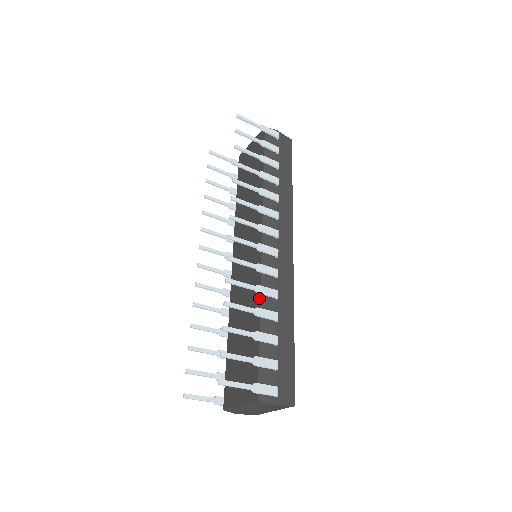
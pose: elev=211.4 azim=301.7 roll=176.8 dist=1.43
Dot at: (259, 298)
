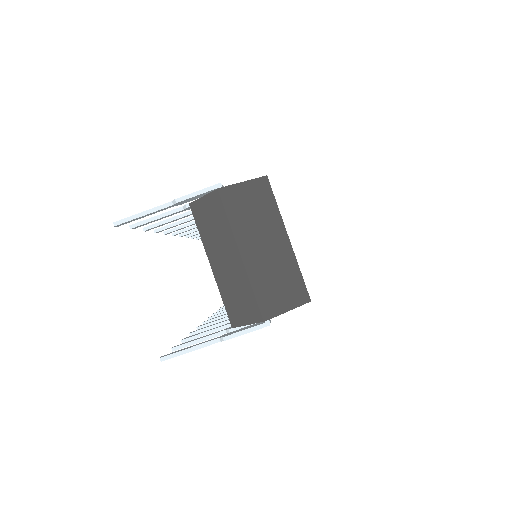
Dot at: occluded
